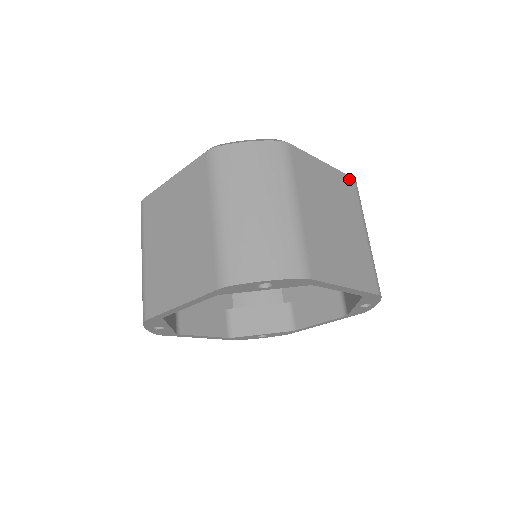
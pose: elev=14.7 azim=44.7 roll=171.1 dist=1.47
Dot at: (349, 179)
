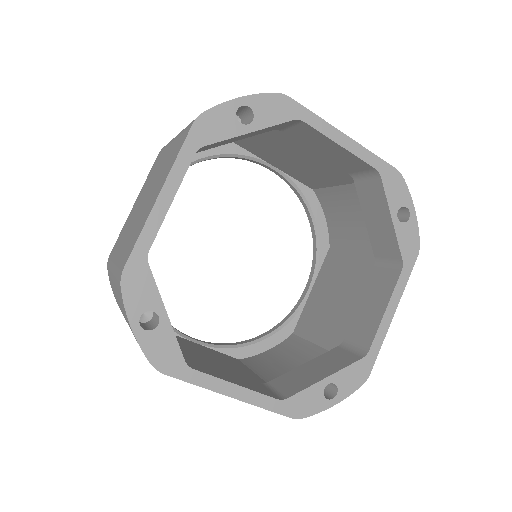
Dot at: occluded
